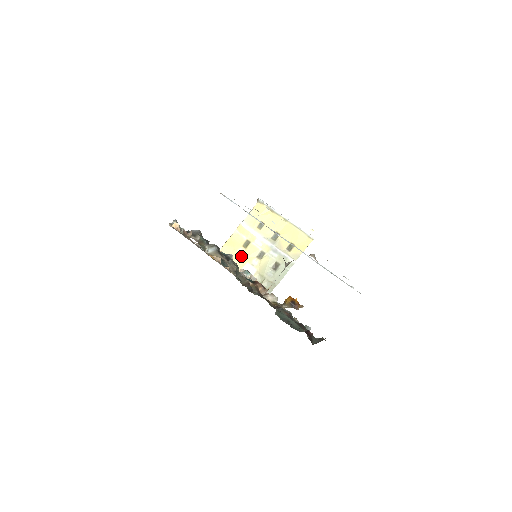
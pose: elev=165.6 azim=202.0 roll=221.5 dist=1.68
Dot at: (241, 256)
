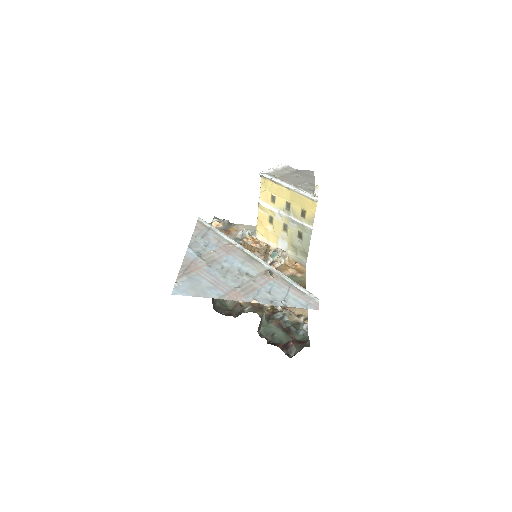
Dot at: (272, 233)
